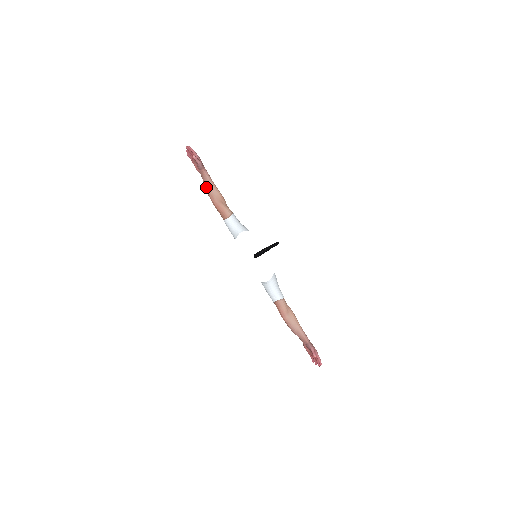
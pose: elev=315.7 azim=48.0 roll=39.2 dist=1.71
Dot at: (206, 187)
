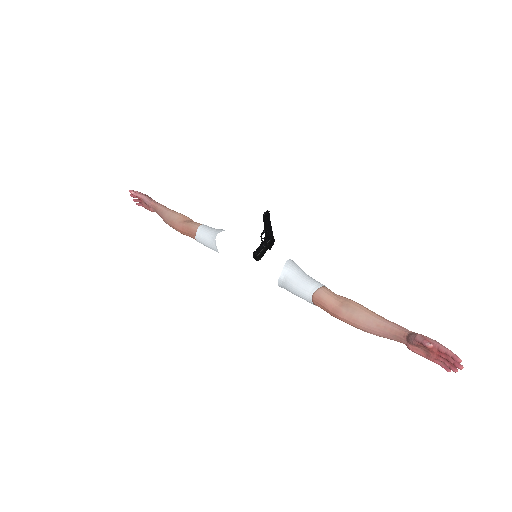
Dot at: (164, 219)
